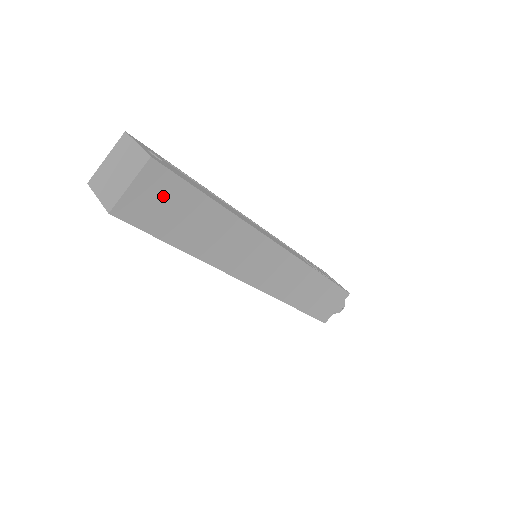
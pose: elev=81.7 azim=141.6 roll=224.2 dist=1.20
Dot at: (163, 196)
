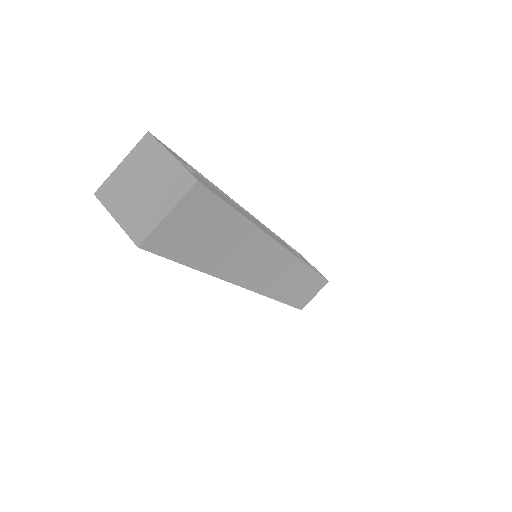
Dot at: (198, 220)
